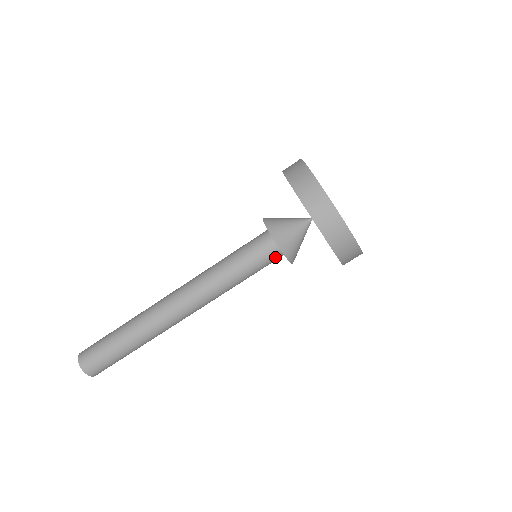
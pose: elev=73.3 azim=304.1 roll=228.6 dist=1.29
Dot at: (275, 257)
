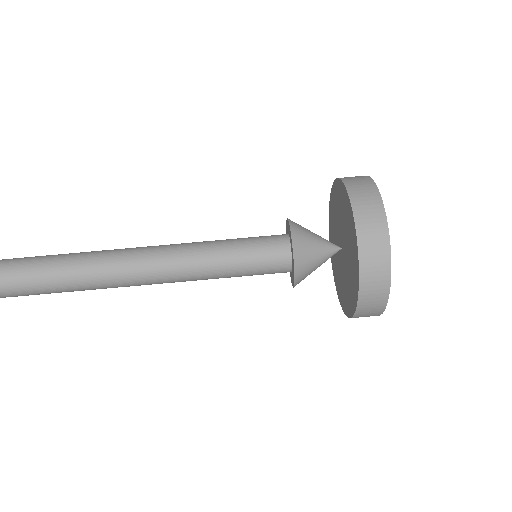
Dot at: (279, 272)
